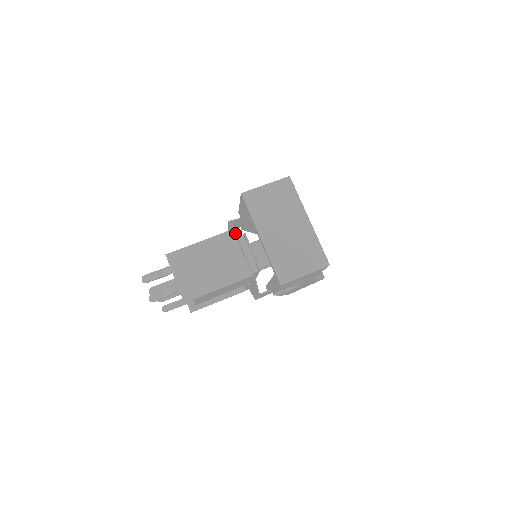
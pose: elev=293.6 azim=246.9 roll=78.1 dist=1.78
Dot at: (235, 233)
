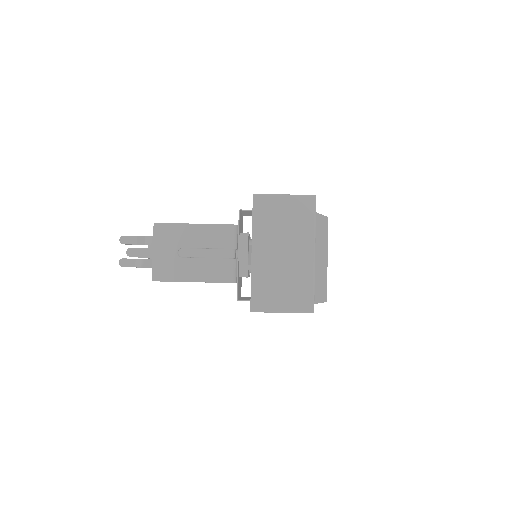
Dot at: (236, 229)
